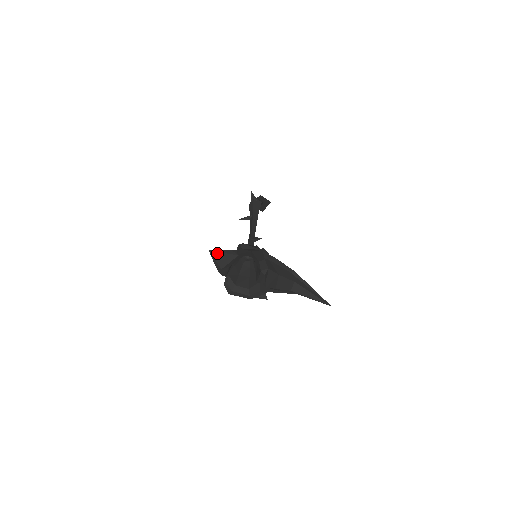
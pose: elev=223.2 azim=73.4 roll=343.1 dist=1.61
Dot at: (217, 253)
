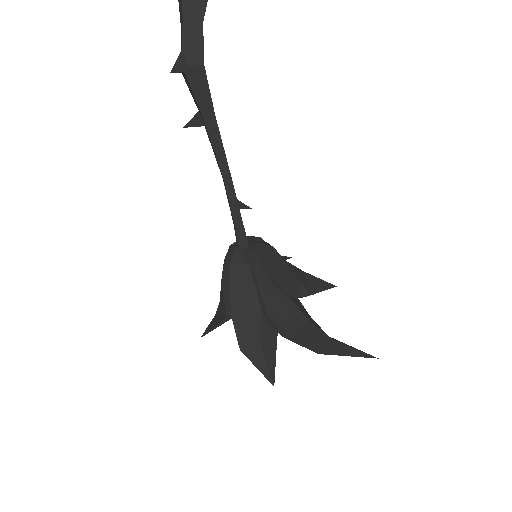
Dot at: (211, 330)
